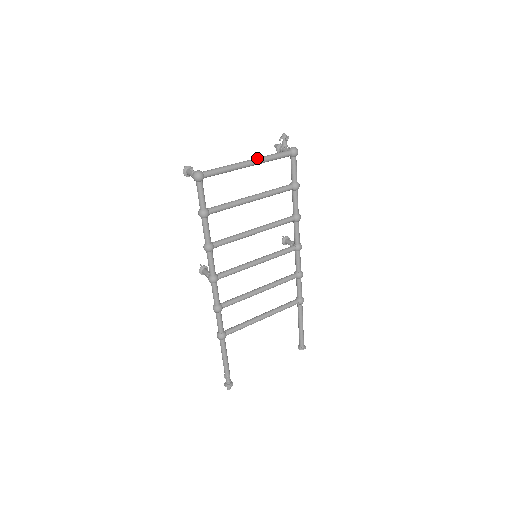
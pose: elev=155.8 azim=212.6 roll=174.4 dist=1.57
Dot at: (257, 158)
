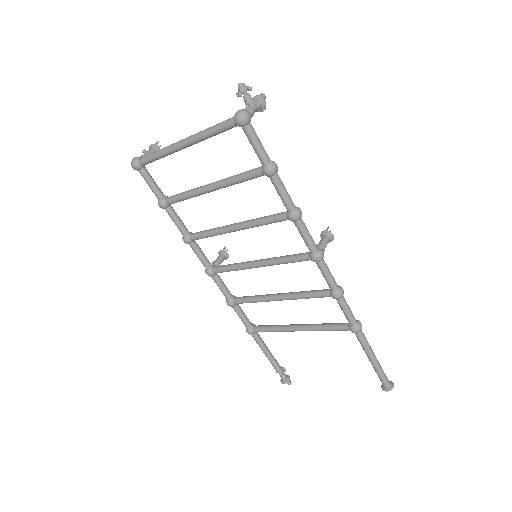
Dot at: (191, 135)
